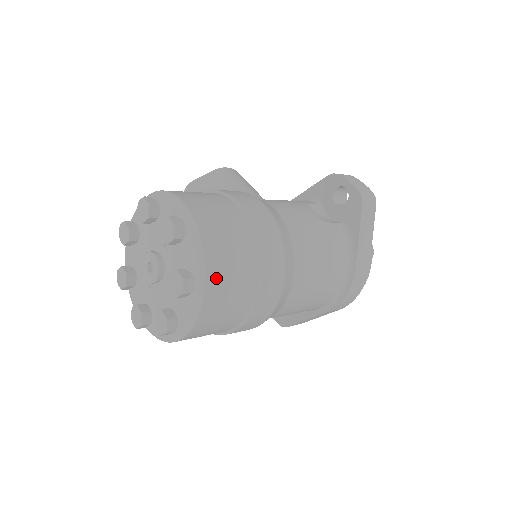
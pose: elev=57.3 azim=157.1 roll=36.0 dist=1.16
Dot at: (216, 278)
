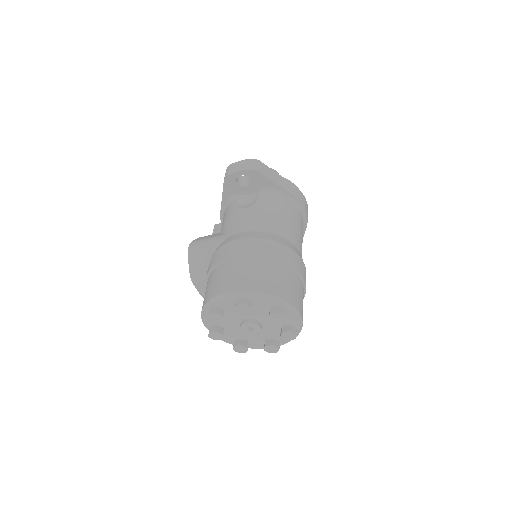
Dot at: (284, 293)
